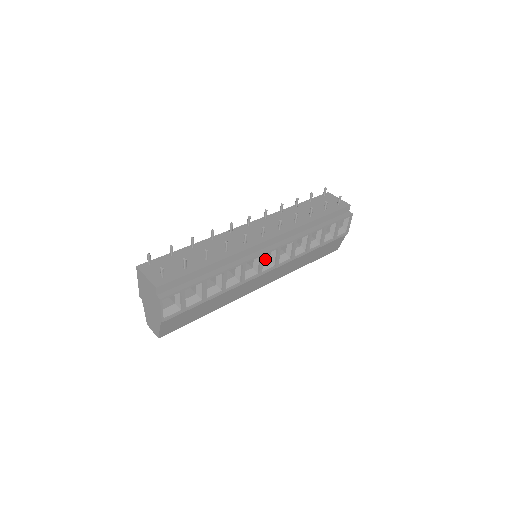
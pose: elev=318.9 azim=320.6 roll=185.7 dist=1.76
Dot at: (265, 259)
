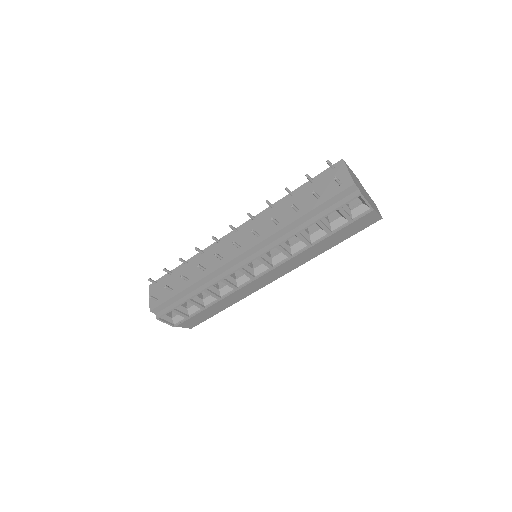
Dot at: (260, 262)
